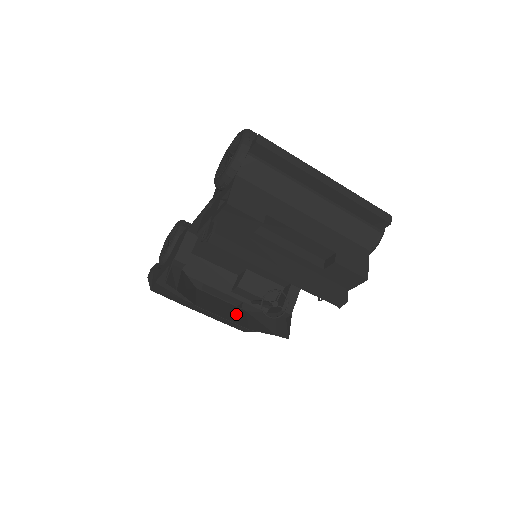
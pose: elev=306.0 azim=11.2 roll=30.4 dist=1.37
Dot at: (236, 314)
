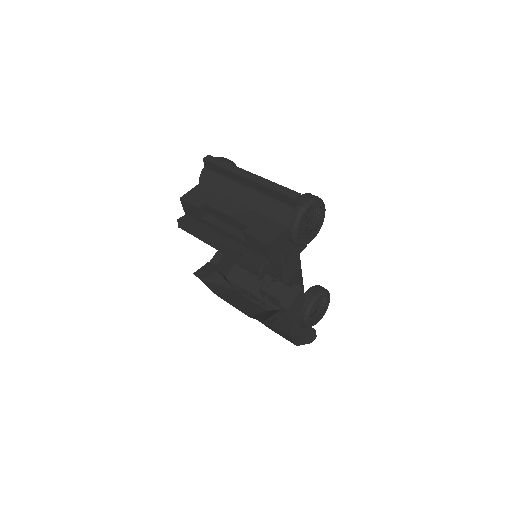
Dot at: (251, 308)
